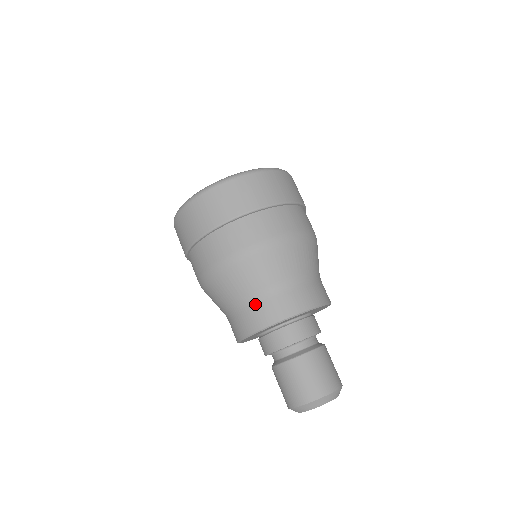
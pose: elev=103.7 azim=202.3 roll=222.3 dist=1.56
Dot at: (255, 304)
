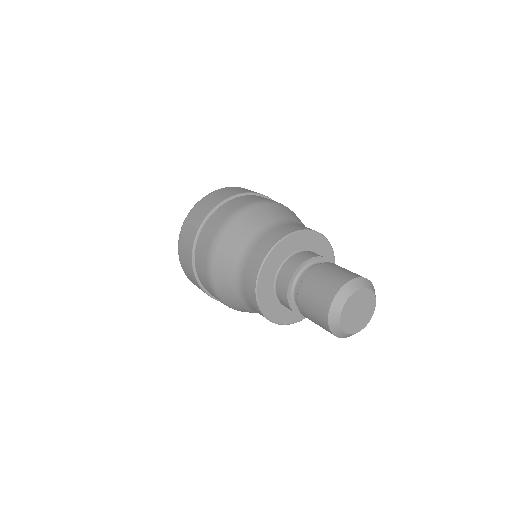
Dot at: (259, 239)
